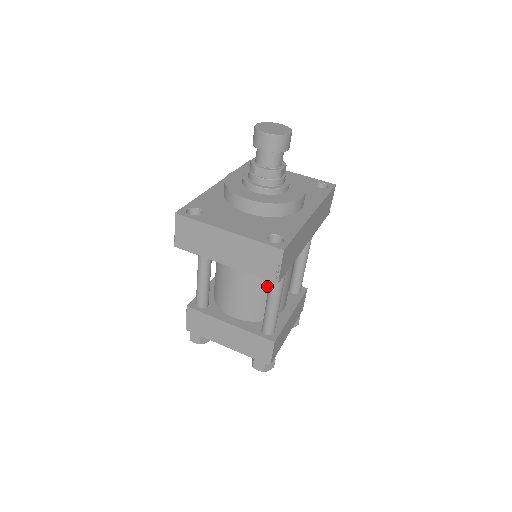
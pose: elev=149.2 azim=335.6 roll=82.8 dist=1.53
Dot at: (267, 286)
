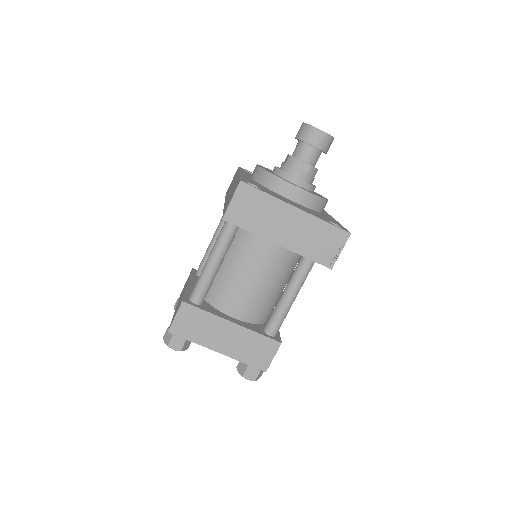
Dot at: (279, 284)
